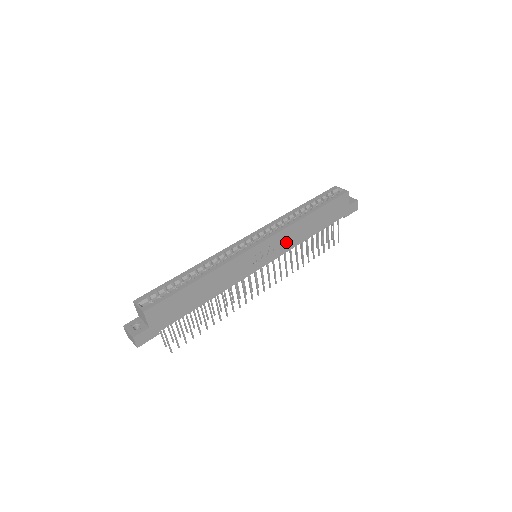
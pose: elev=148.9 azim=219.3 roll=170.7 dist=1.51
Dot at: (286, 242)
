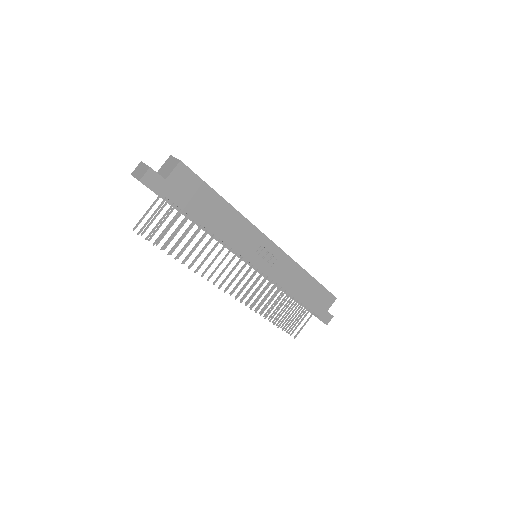
Dot at: (282, 272)
